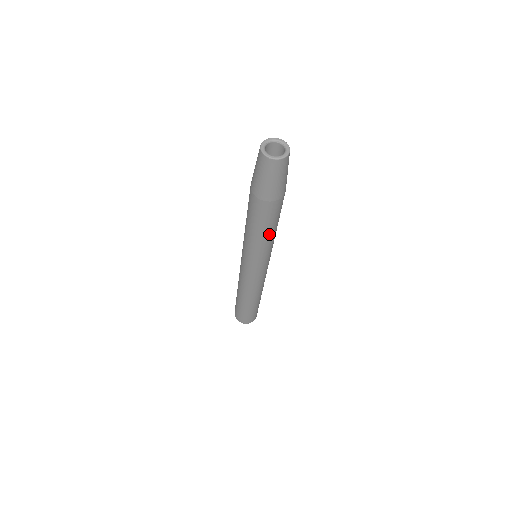
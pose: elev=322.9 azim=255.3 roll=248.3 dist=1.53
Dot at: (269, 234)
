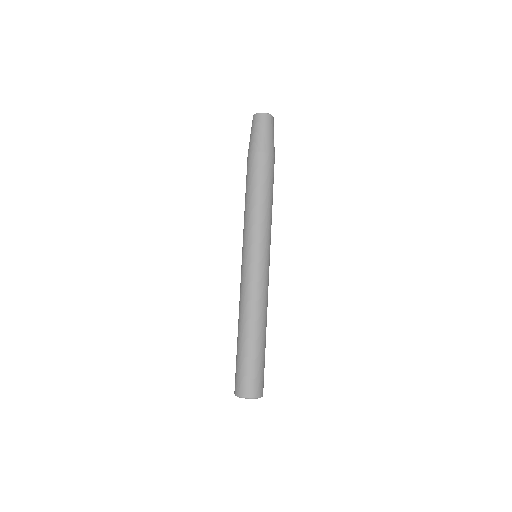
Dot at: (271, 201)
